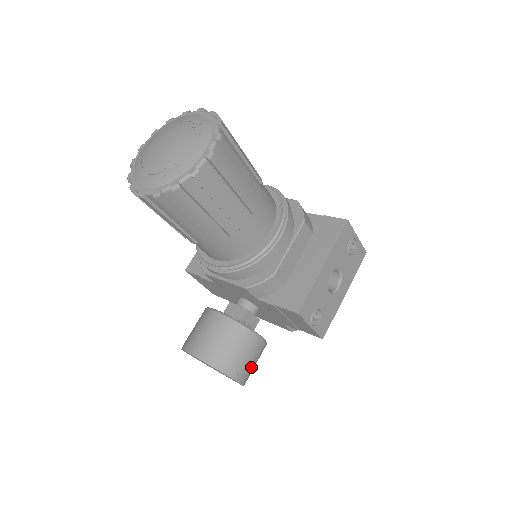
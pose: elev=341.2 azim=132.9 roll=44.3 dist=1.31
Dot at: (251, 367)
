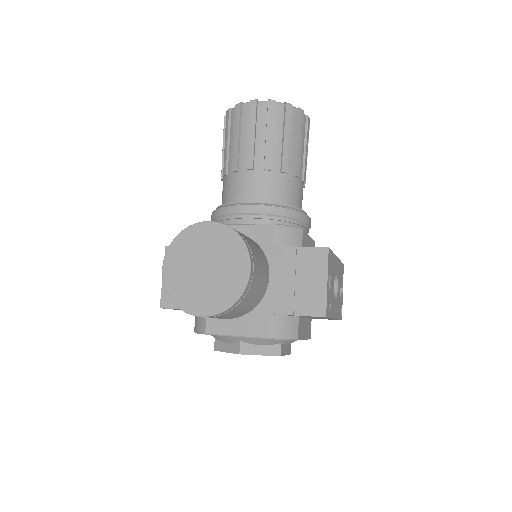
Dot at: (256, 284)
